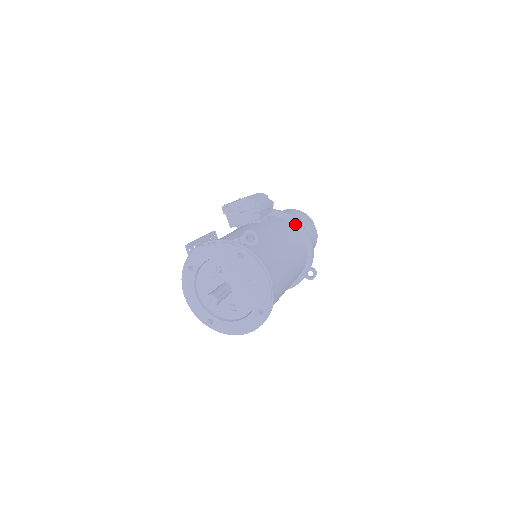
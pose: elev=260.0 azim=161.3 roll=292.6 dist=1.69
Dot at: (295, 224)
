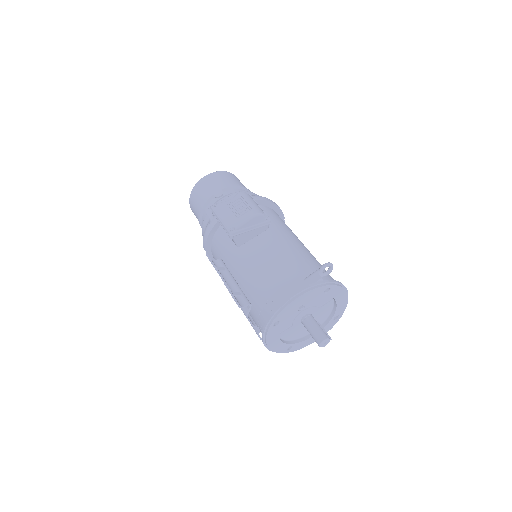
Dot at: (270, 205)
